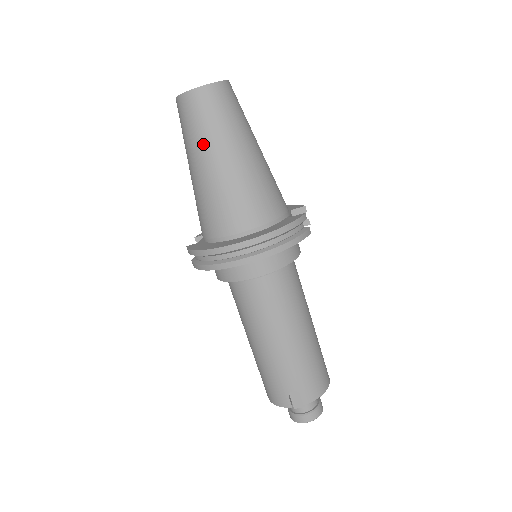
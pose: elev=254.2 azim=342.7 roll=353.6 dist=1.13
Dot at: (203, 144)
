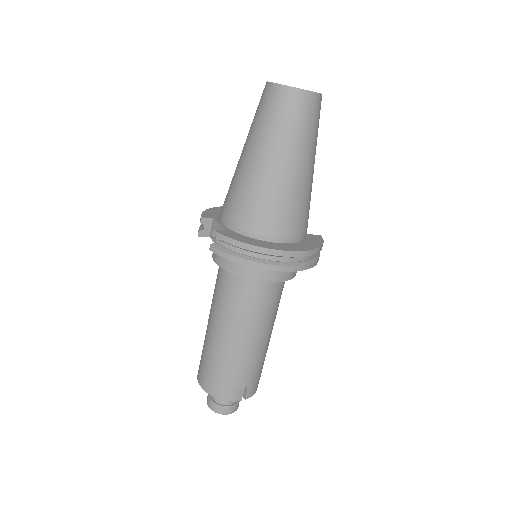
Dot at: (292, 145)
